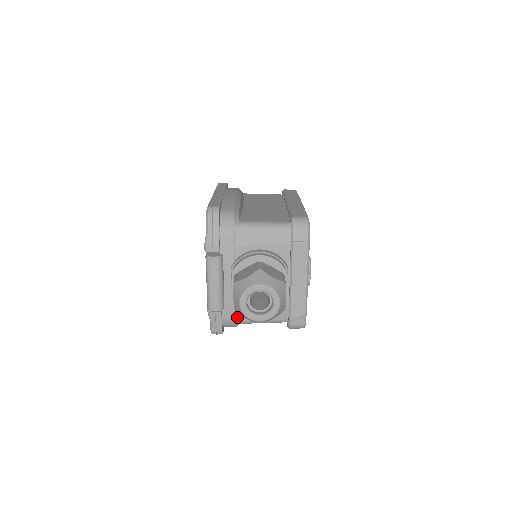
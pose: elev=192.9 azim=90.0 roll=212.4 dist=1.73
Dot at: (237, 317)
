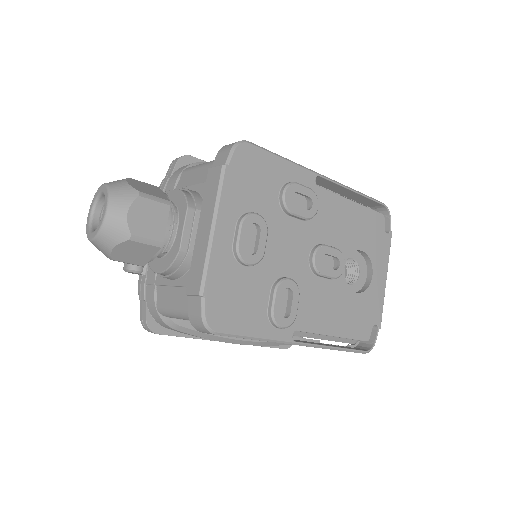
Dot at: (157, 298)
